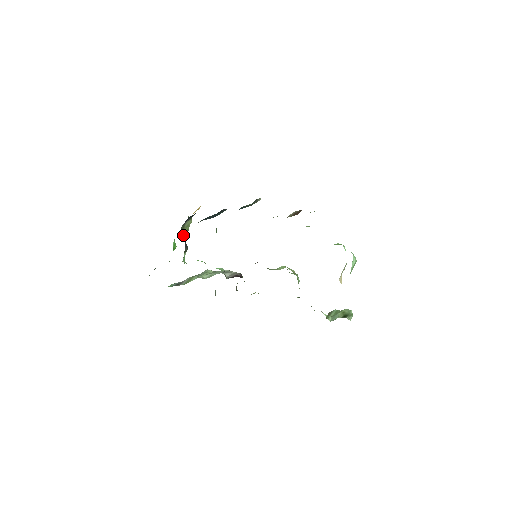
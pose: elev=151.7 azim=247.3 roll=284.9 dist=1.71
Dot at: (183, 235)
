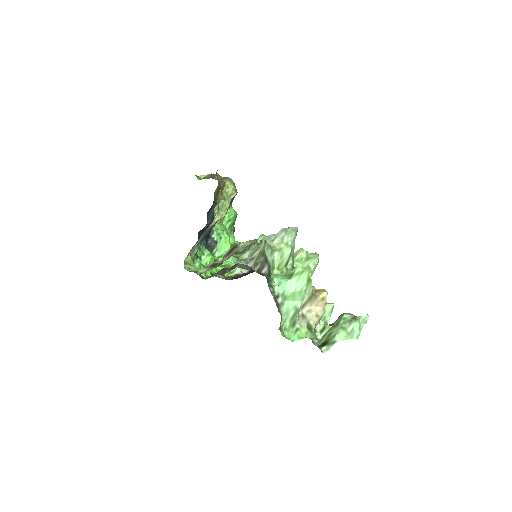
Dot at: (221, 218)
